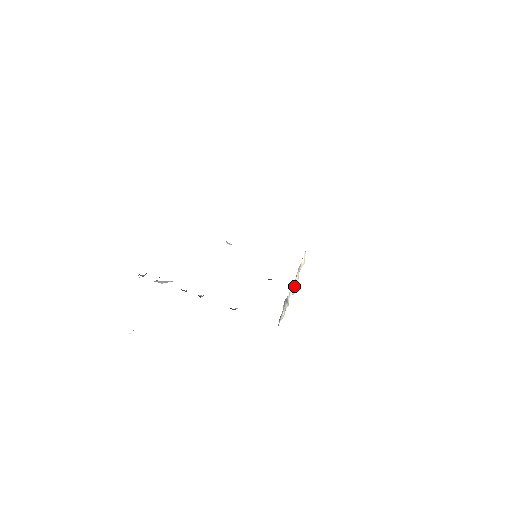
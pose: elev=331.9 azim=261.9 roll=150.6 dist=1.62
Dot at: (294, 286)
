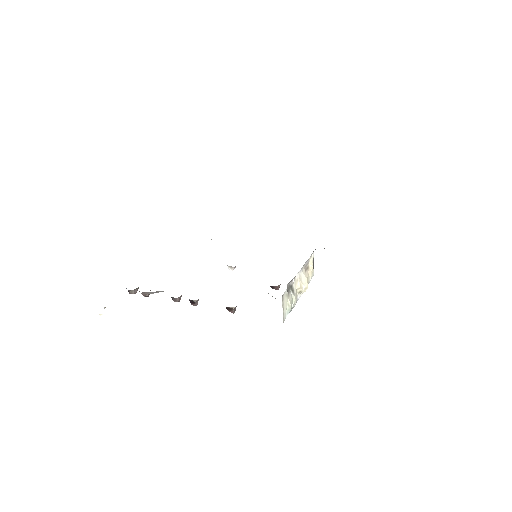
Dot at: (301, 278)
